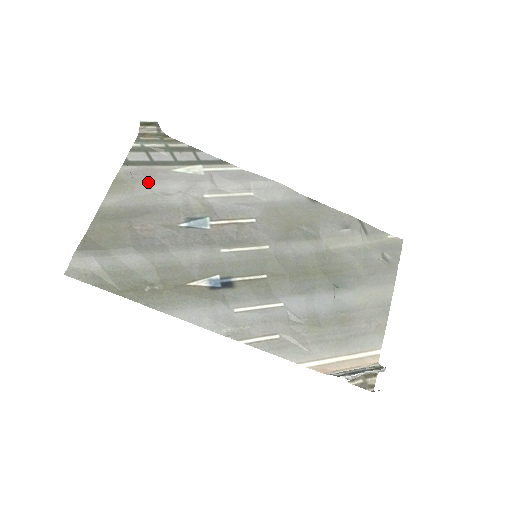
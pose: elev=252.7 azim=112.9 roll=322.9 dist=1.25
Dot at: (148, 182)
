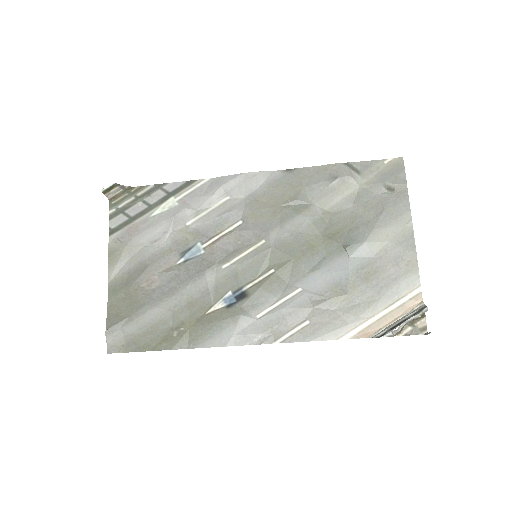
Dot at: (135, 239)
